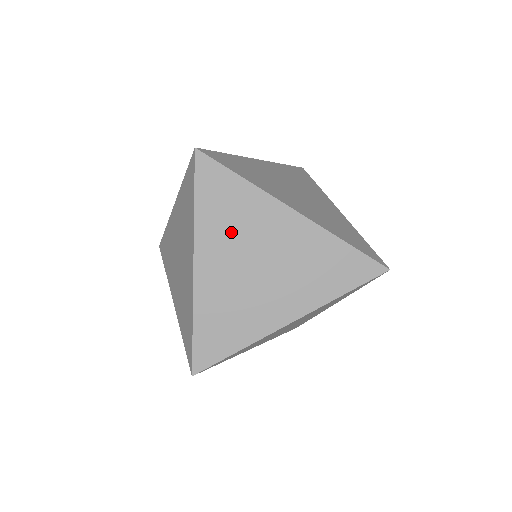
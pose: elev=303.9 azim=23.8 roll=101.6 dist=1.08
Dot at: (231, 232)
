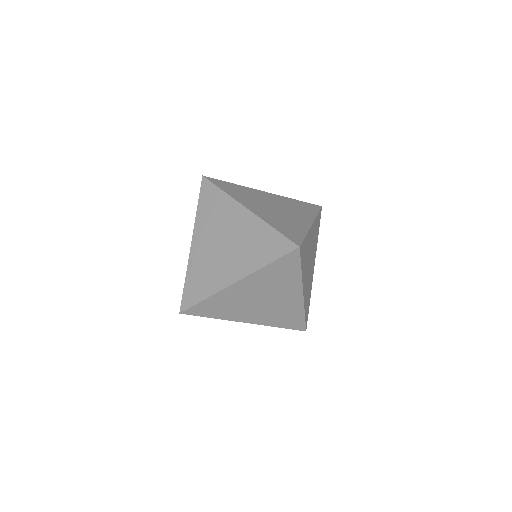
Dot at: (268, 284)
